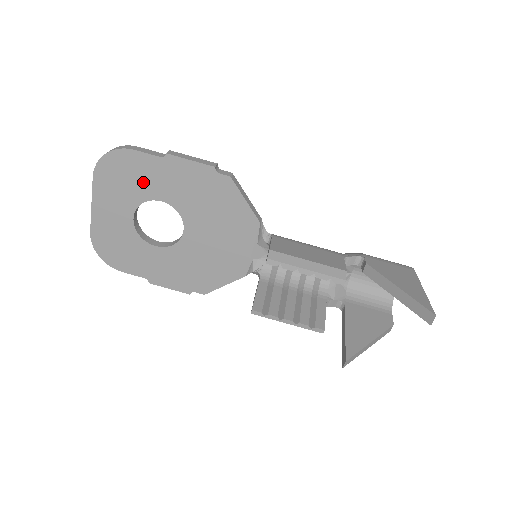
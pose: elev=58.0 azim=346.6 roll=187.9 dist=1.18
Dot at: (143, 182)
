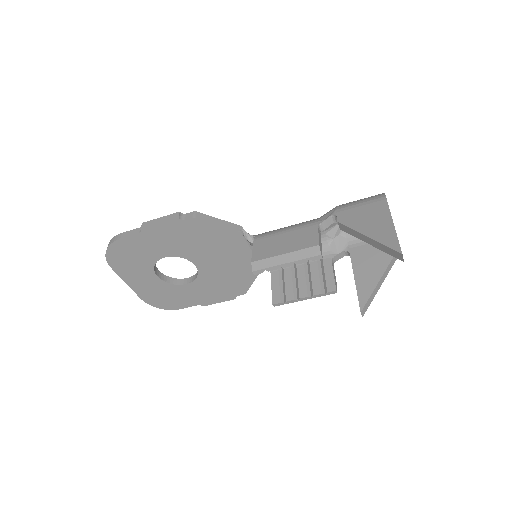
Dot at: (143, 254)
